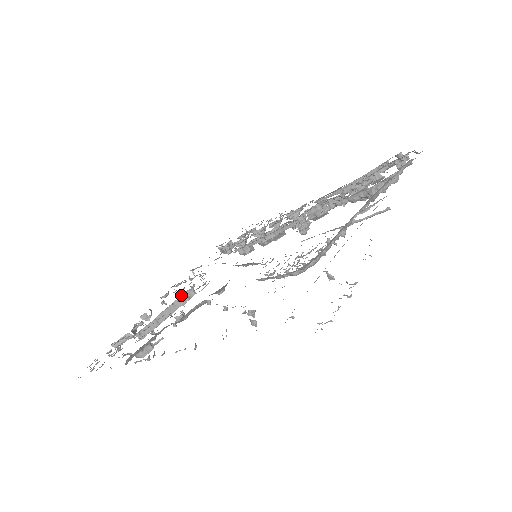
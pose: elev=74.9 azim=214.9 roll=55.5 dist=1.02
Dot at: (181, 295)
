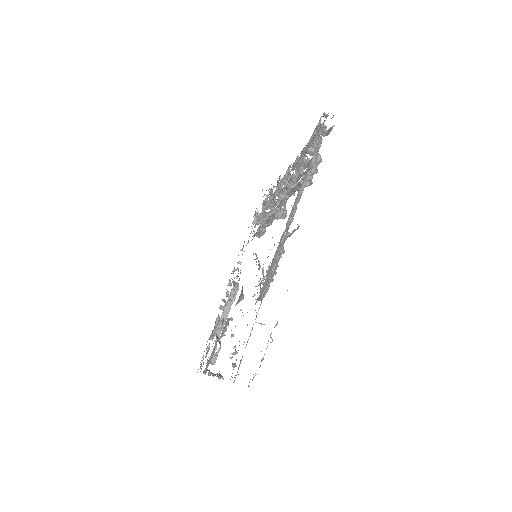
Dot at: (229, 295)
